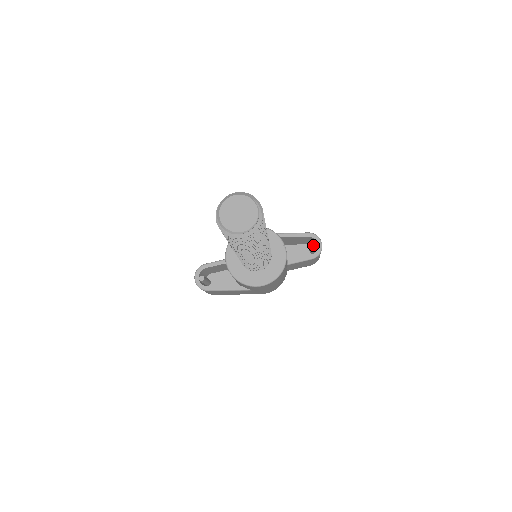
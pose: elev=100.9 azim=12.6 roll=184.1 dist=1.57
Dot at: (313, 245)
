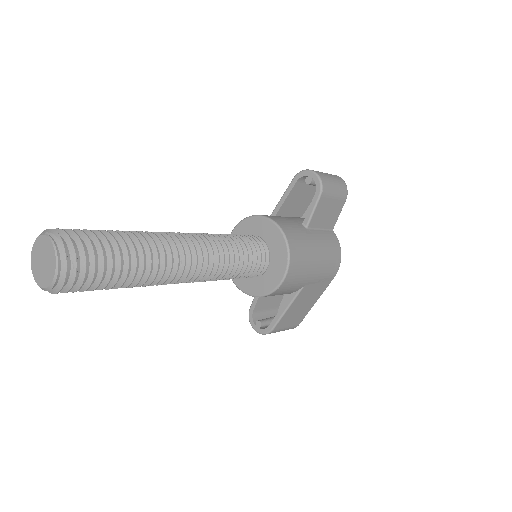
Dot at: (308, 183)
